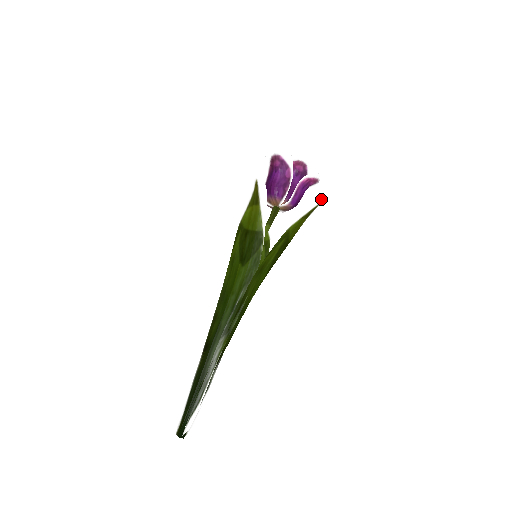
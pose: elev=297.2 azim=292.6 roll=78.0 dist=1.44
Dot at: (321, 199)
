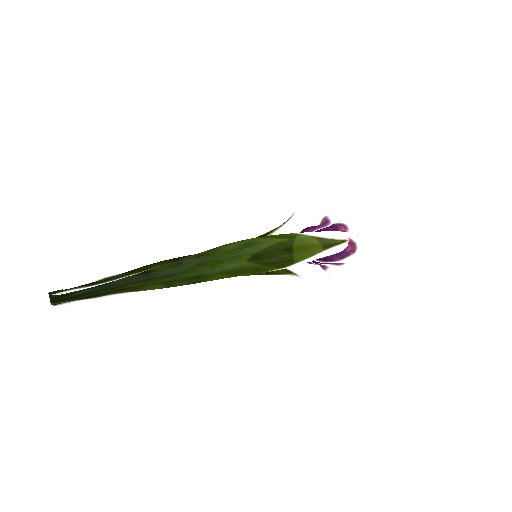
Dot at: (344, 235)
